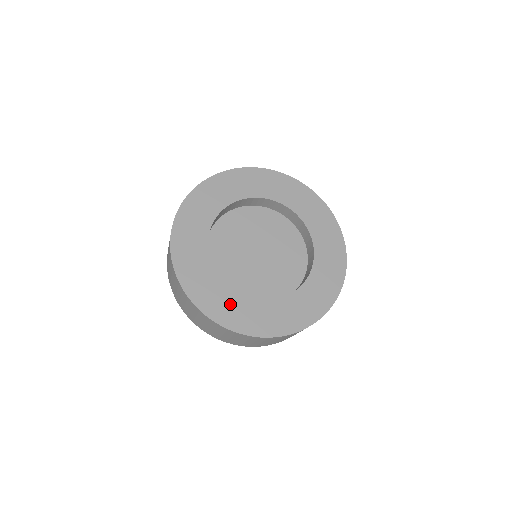
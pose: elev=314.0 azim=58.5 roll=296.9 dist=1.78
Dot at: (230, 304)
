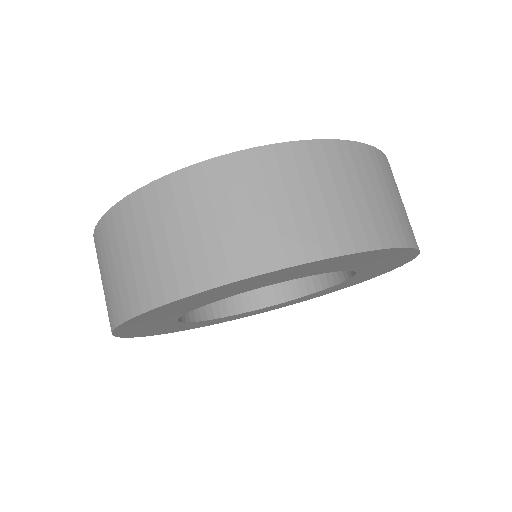
Dot at: occluded
